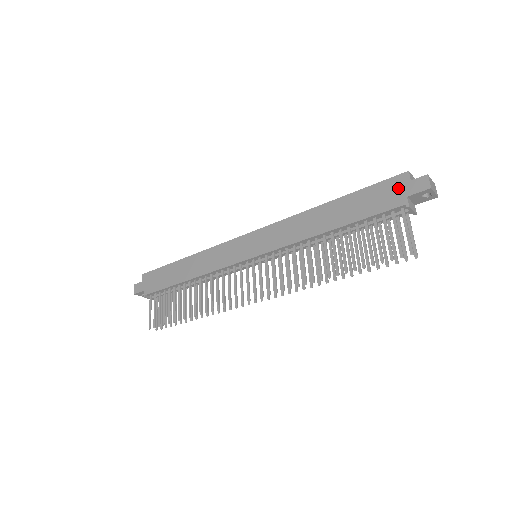
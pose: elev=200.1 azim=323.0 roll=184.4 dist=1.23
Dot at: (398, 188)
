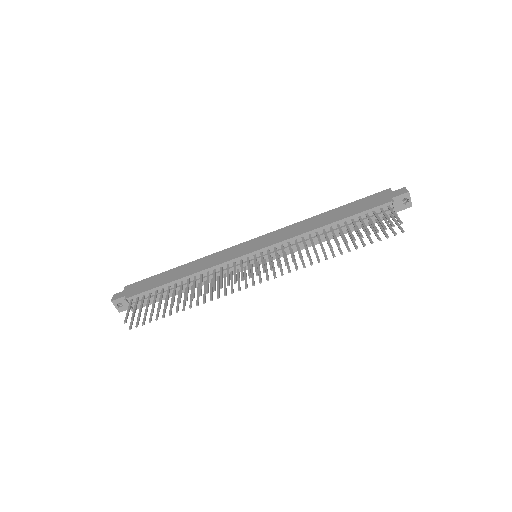
Dot at: (384, 196)
